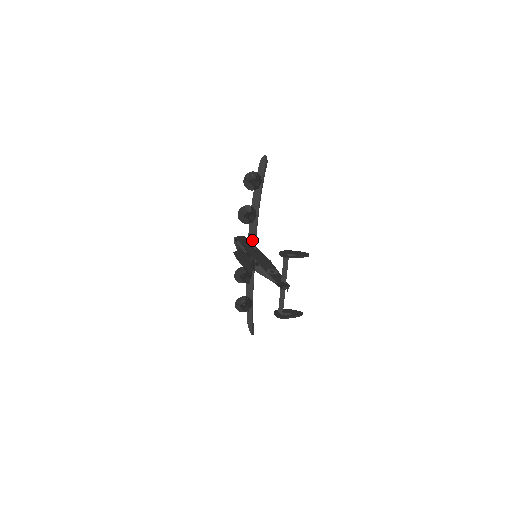
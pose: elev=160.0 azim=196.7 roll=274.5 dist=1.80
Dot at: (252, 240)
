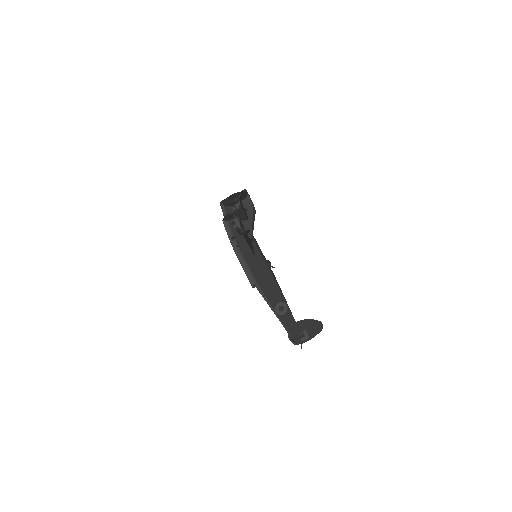
Dot at: (248, 243)
